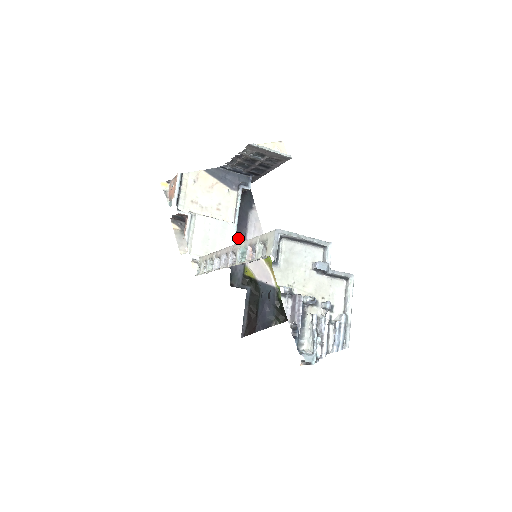
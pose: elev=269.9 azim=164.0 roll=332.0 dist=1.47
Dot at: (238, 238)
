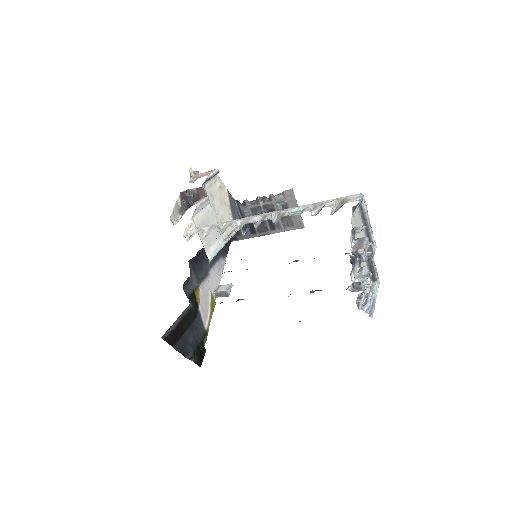
Dot at: (206, 263)
